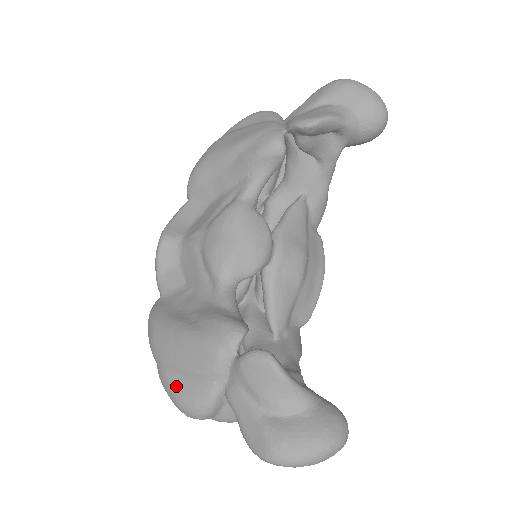
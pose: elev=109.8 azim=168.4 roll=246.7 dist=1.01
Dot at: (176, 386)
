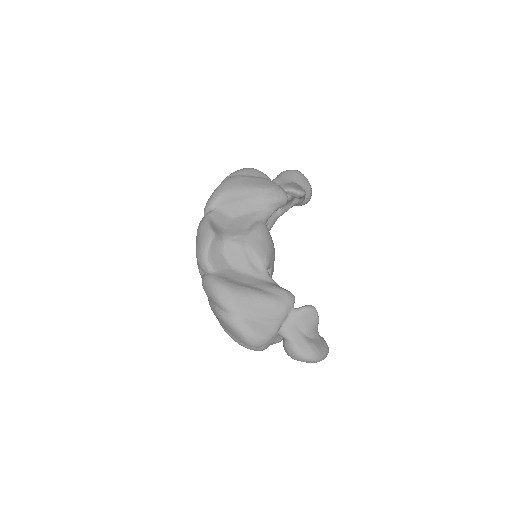
Dot at: (254, 327)
